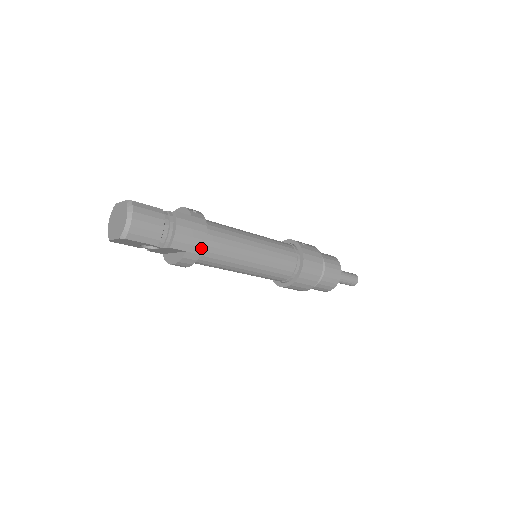
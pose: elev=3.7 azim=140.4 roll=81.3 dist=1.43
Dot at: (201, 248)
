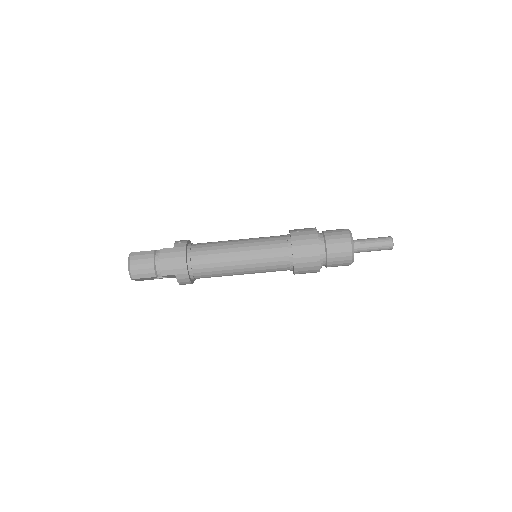
Dot at: (185, 269)
